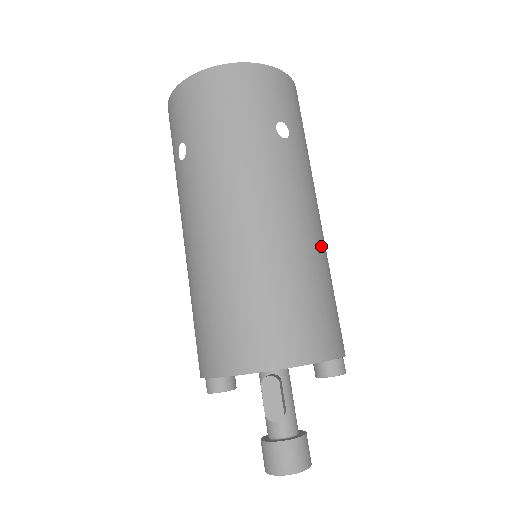
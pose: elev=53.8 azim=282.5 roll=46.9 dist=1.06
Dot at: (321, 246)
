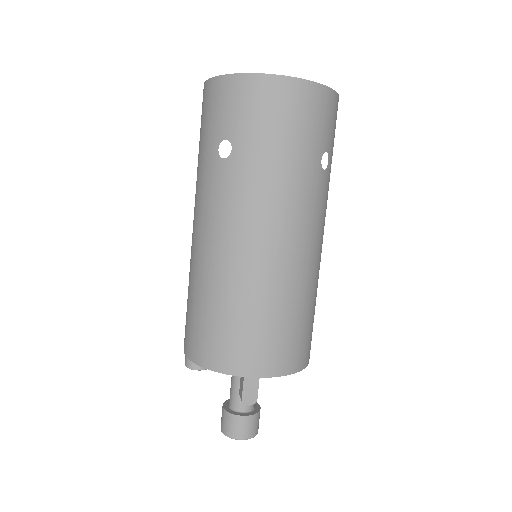
Dot at: (319, 269)
